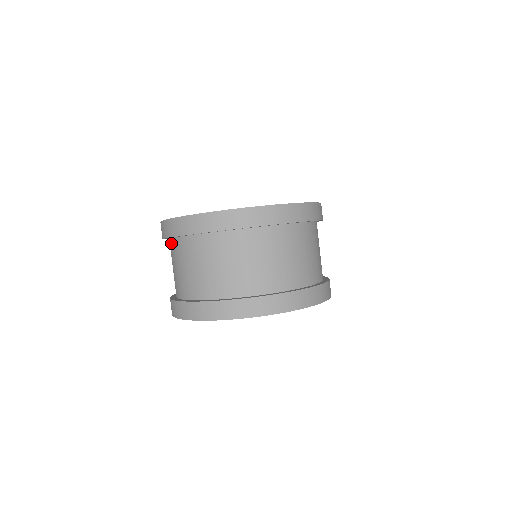
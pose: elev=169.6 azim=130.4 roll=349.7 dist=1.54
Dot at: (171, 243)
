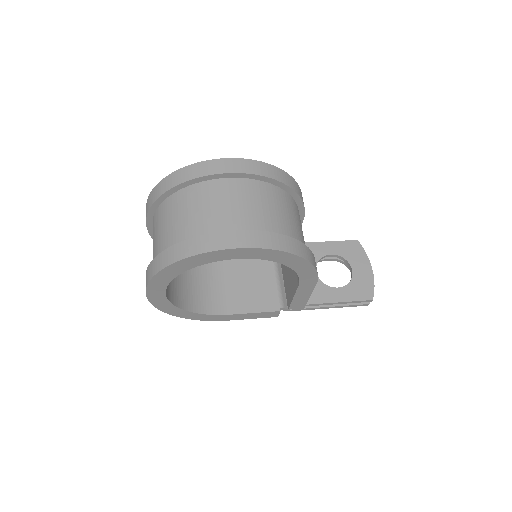
Dot at: occluded
